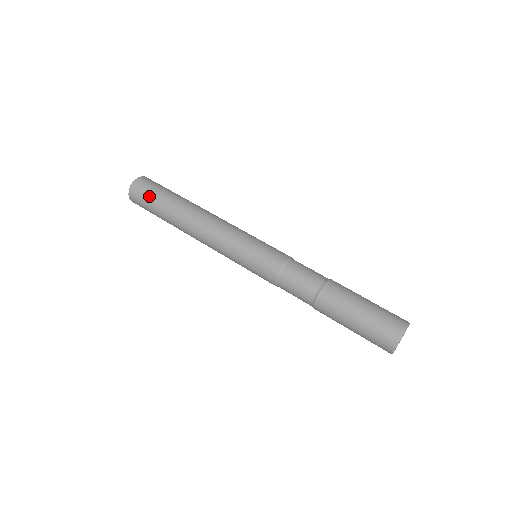
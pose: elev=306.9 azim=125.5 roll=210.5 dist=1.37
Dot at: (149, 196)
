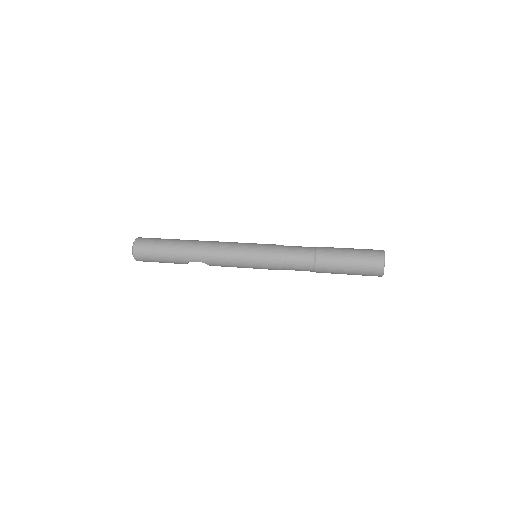
Dot at: (157, 239)
